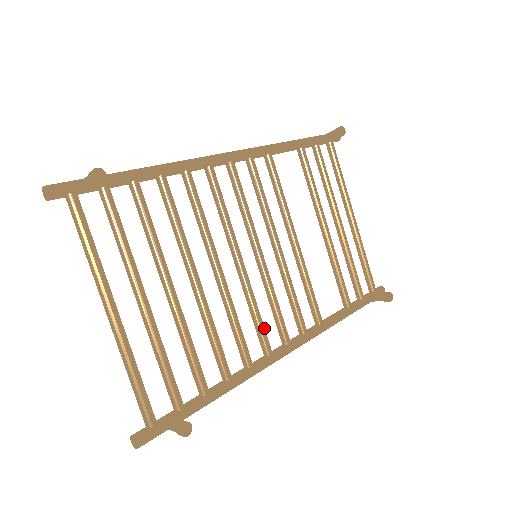
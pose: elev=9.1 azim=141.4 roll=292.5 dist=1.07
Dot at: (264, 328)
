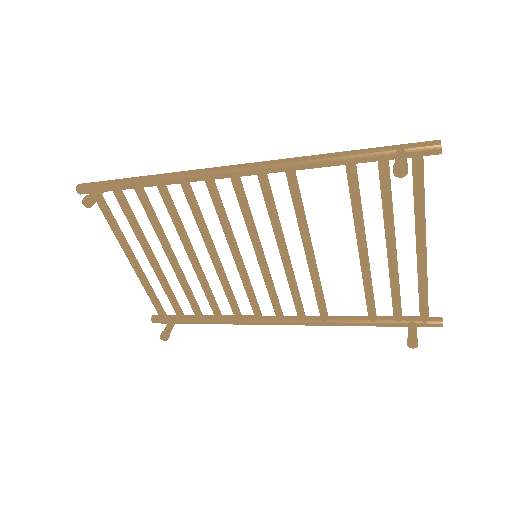
Dot at: (254, 304)
